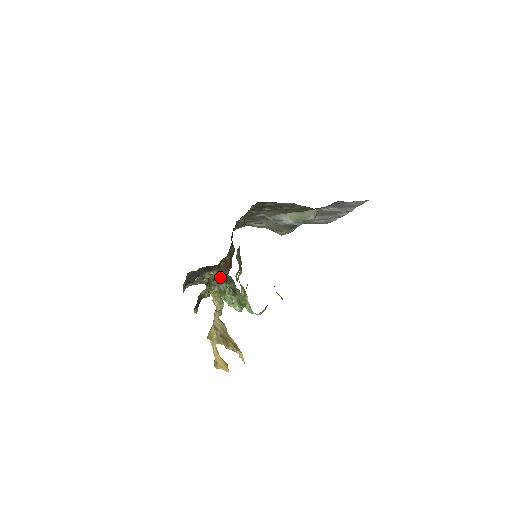
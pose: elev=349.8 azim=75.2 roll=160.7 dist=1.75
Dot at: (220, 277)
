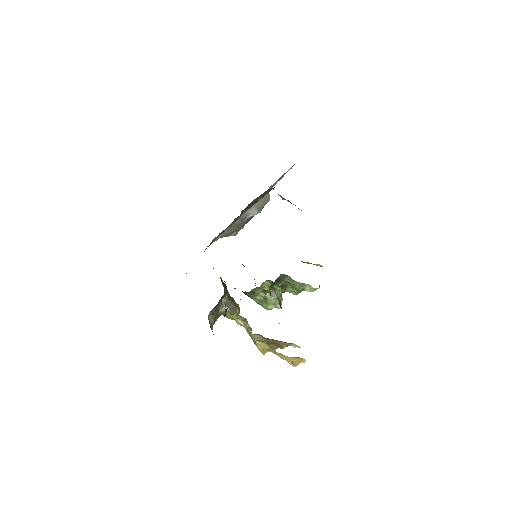
Dot at: occluded
